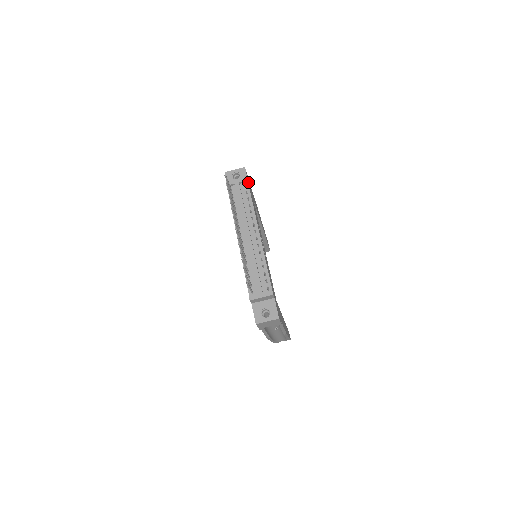
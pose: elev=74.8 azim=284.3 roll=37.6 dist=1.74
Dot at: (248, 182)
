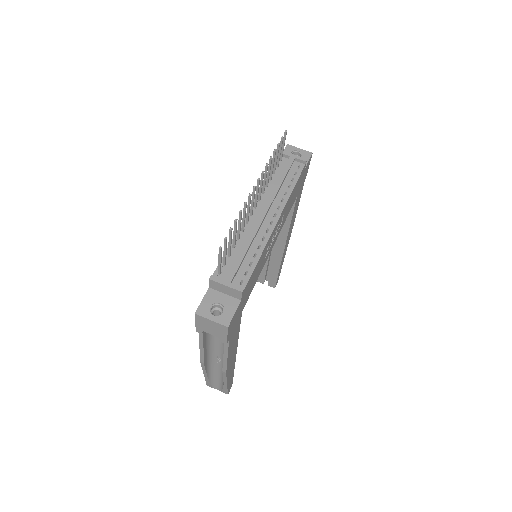
Dot at: (305, 168)
